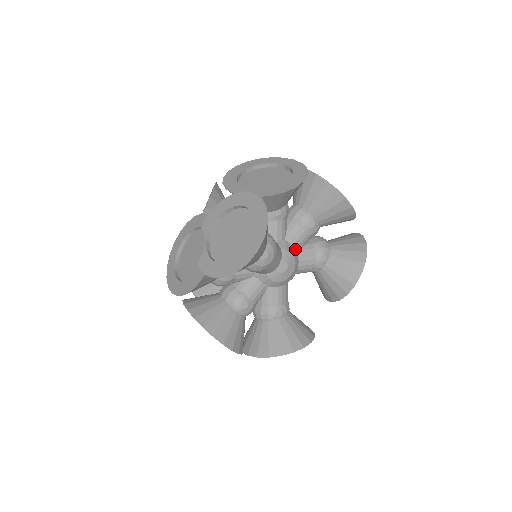
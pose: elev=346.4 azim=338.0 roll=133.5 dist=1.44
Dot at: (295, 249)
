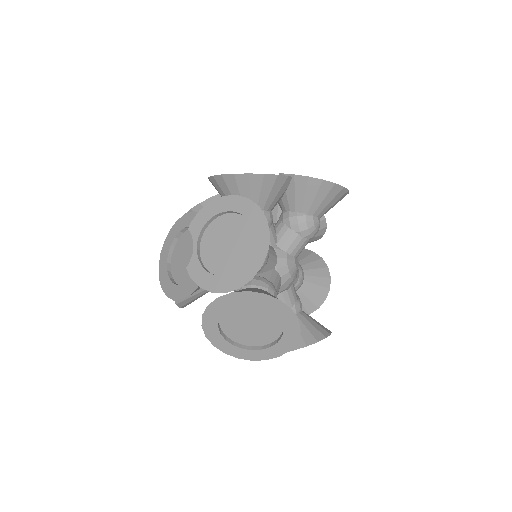
Dot at: occluded
